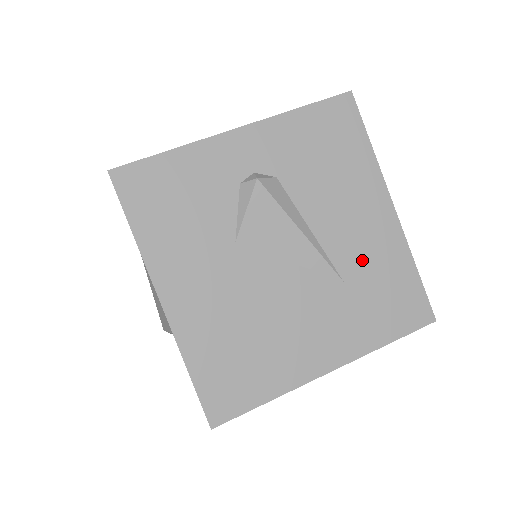
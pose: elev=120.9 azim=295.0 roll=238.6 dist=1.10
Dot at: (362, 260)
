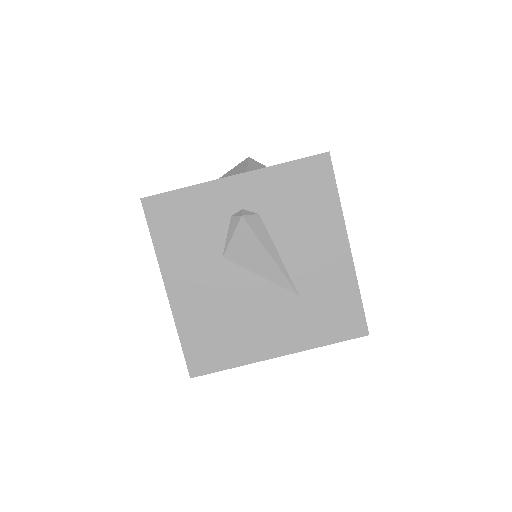
Dot at: (316, 282)
